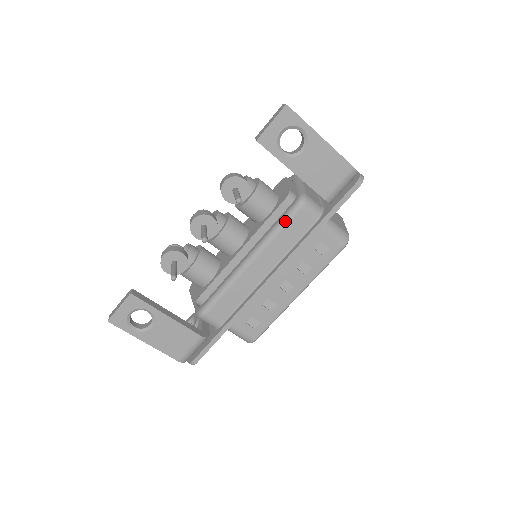
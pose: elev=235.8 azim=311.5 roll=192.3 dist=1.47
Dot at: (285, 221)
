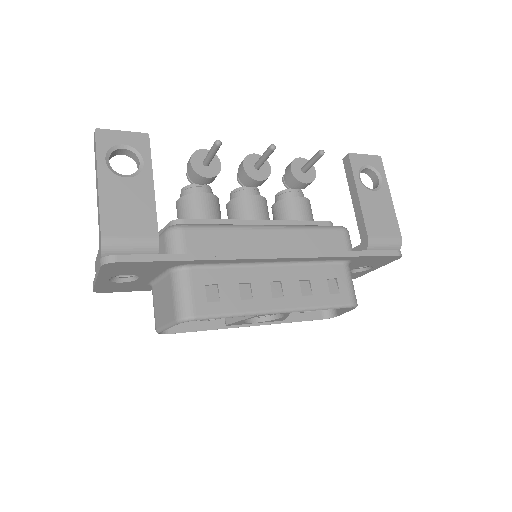
Dot at: (323, 227)
